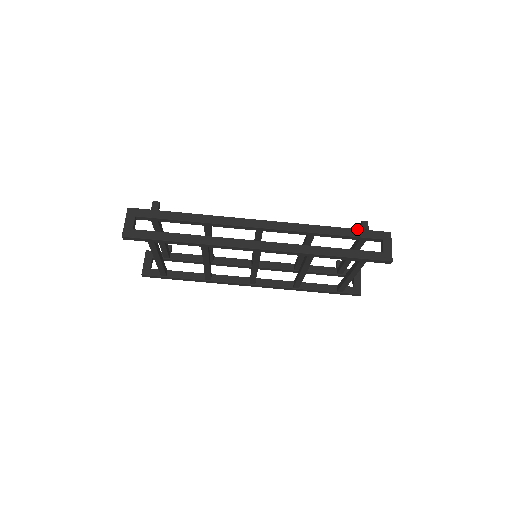
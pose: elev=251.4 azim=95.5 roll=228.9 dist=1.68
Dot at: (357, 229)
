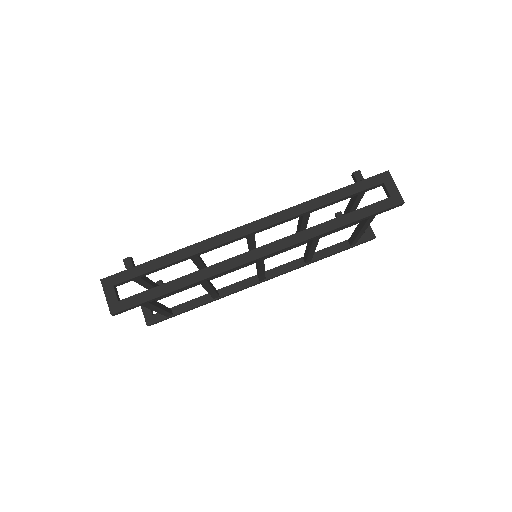
Dot at: (352, 184)
